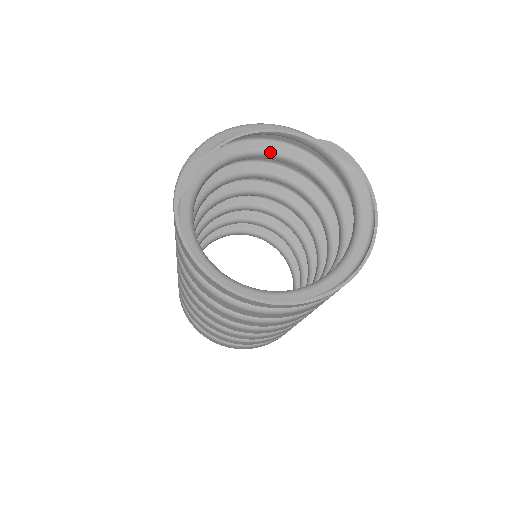
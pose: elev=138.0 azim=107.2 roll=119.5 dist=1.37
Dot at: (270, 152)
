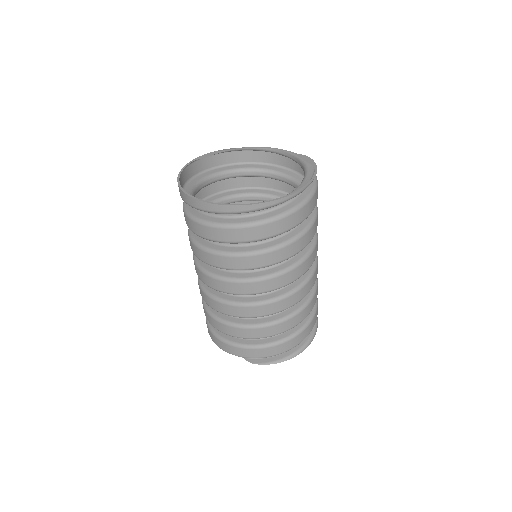
Dot at: (277, 172)
